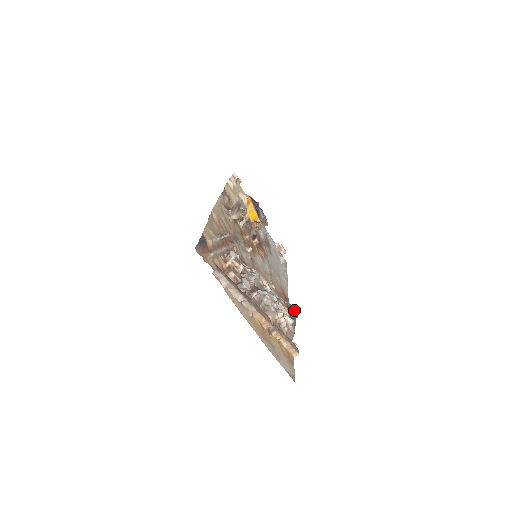
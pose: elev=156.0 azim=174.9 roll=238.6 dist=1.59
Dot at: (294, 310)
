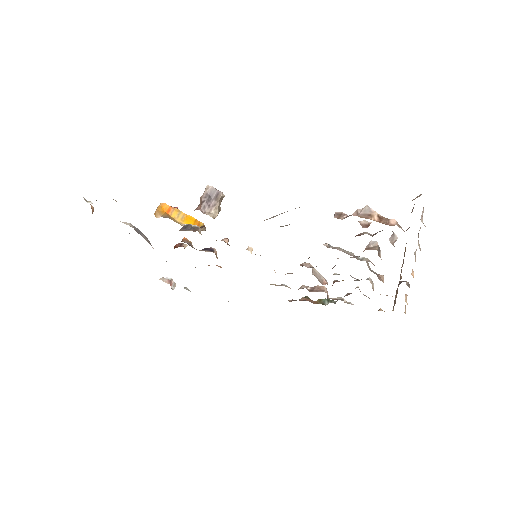
Dot at: (311, 300)
